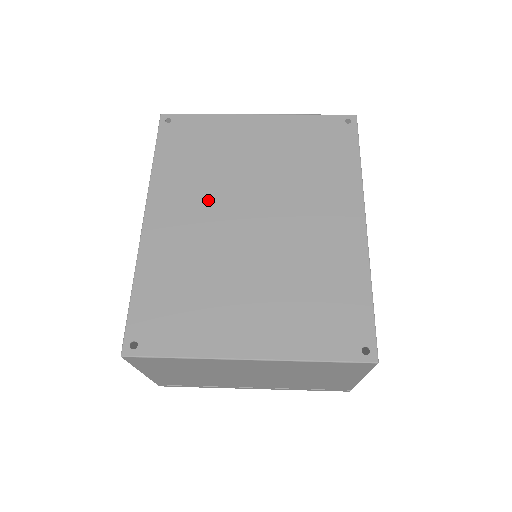
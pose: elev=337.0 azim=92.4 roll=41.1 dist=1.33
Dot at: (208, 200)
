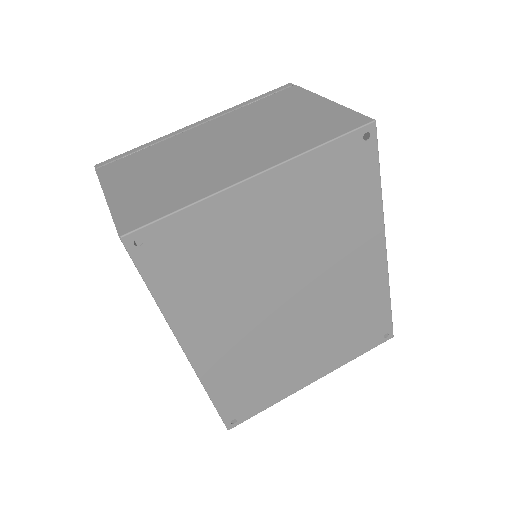
Dot at: (241, 306)
